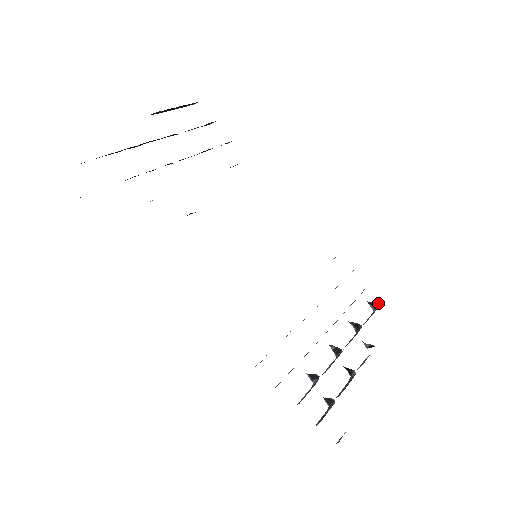
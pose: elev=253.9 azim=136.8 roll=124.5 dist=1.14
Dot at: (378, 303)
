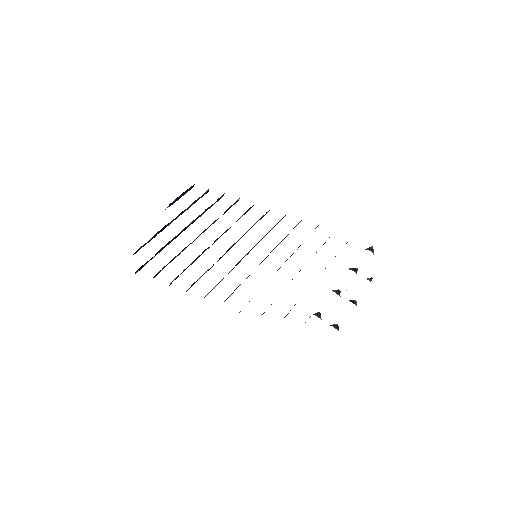
Dot at: (372, 246)
